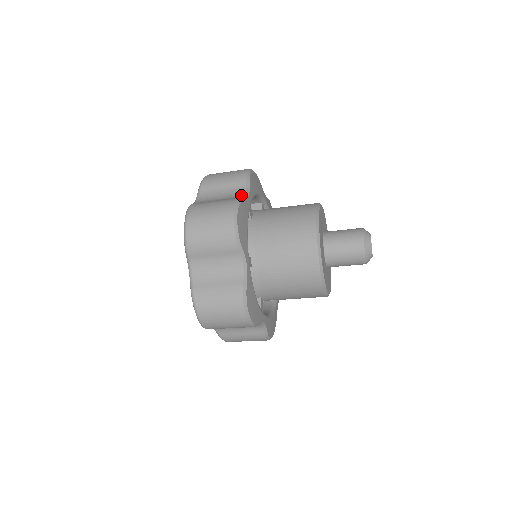
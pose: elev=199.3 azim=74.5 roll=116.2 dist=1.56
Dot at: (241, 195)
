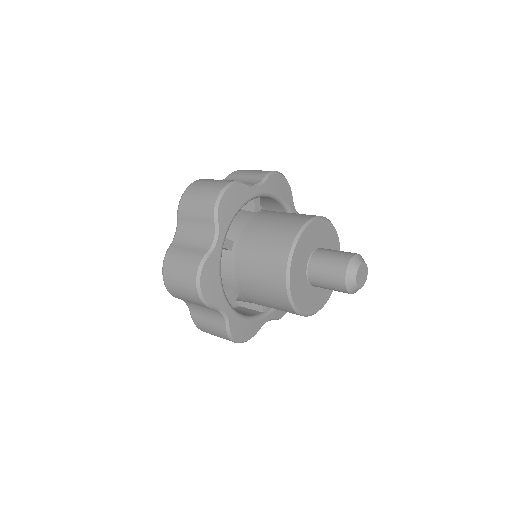
Dot at: (250, 184)
